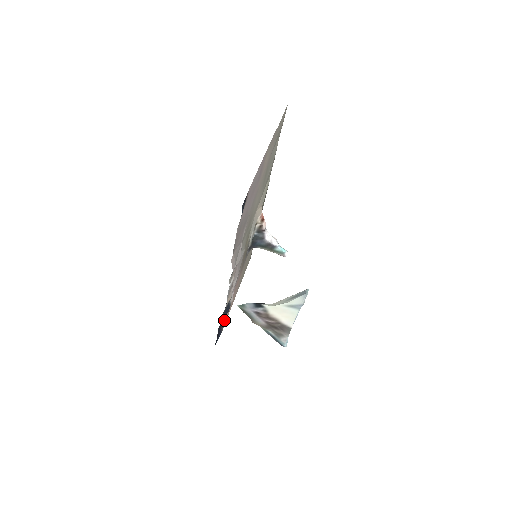
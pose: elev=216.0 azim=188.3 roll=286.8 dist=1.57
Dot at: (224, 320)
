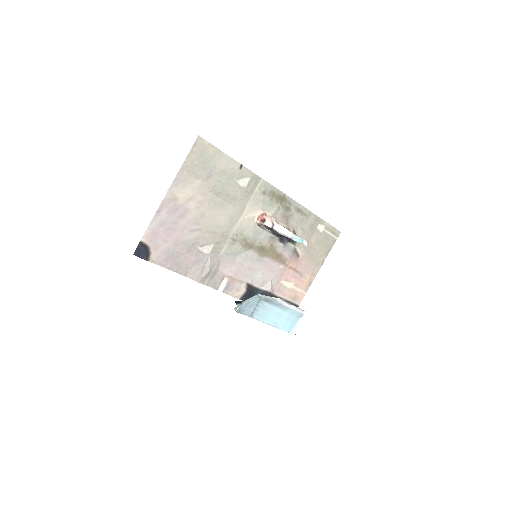
Dot at: (287, 300)
